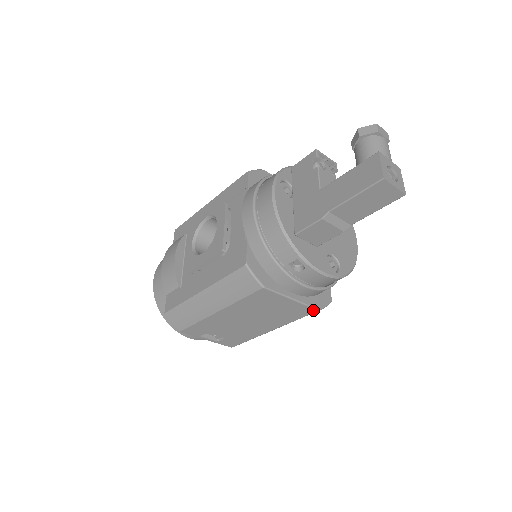
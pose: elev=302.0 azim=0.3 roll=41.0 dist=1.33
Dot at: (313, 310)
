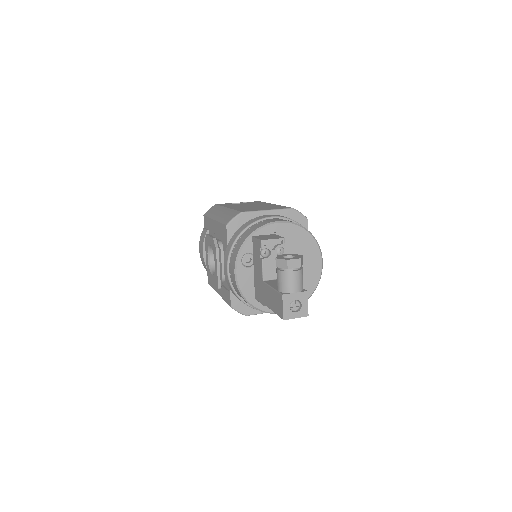
Dot at: occluded
